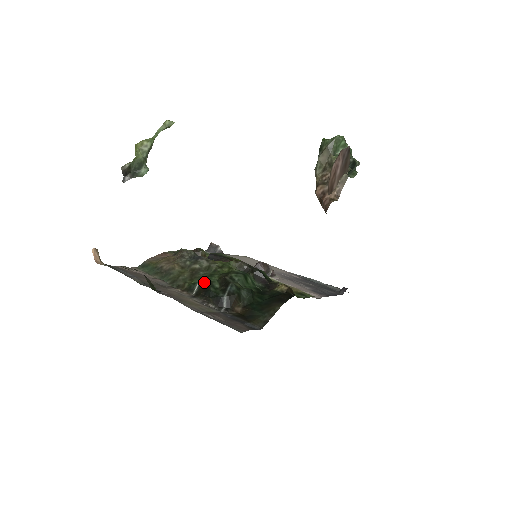
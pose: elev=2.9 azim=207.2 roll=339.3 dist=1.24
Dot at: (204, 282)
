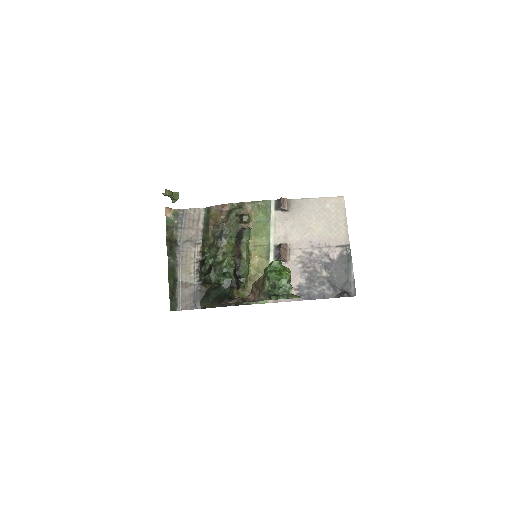
Dot at: (205, 259)
